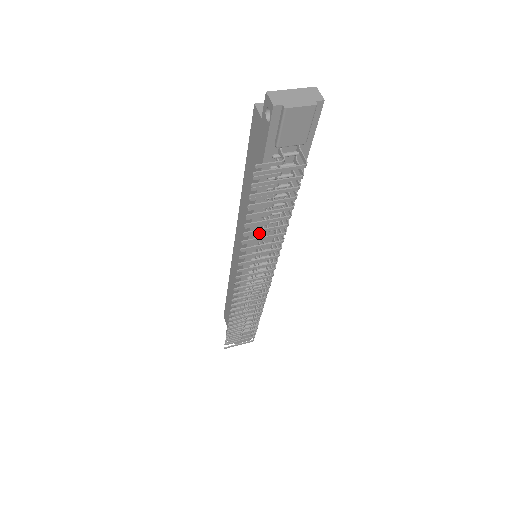
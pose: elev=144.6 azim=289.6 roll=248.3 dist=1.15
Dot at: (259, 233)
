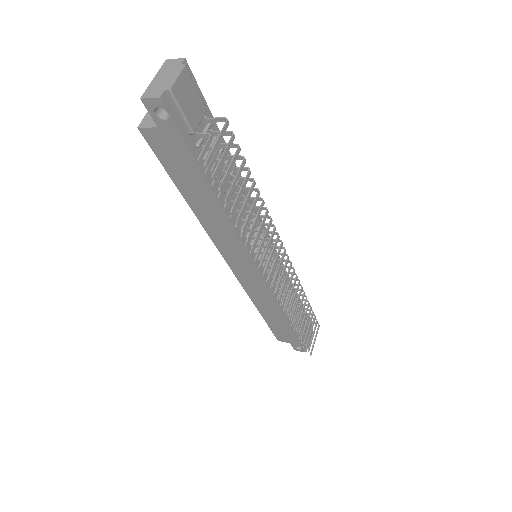
Dot at: (248, 223)
